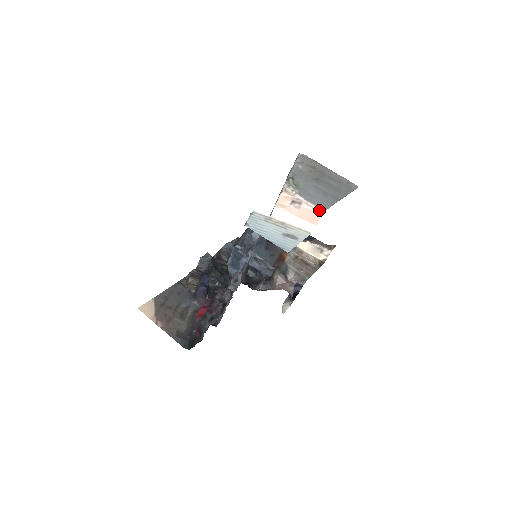
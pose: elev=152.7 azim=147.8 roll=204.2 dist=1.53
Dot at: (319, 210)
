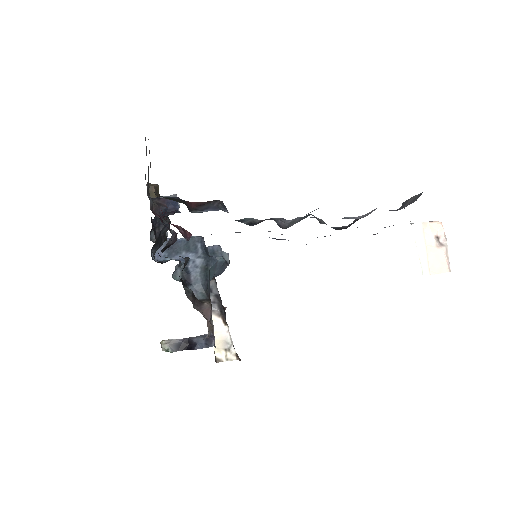
Dot at: (449, 267)
